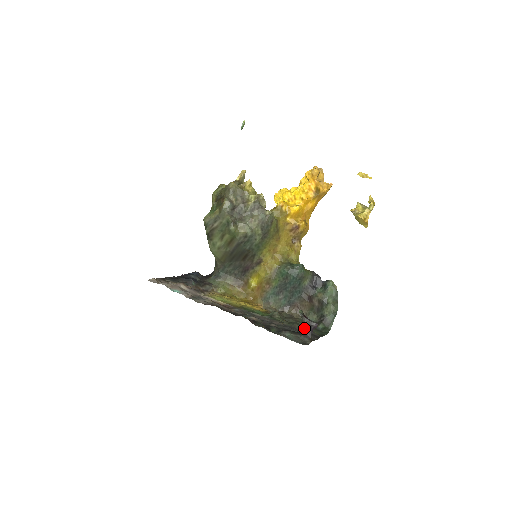
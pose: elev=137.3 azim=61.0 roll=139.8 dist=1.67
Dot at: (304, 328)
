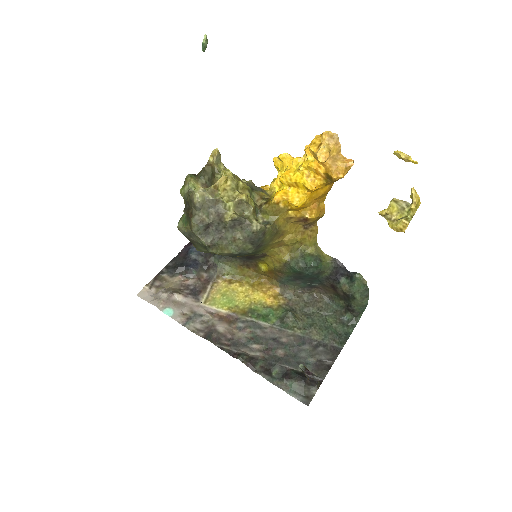
Dot at: (308, 379)
